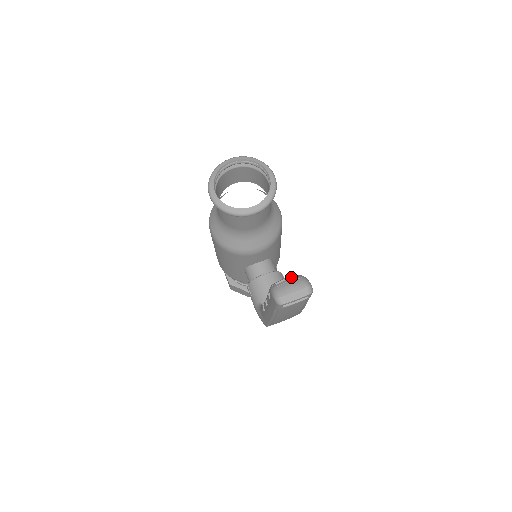
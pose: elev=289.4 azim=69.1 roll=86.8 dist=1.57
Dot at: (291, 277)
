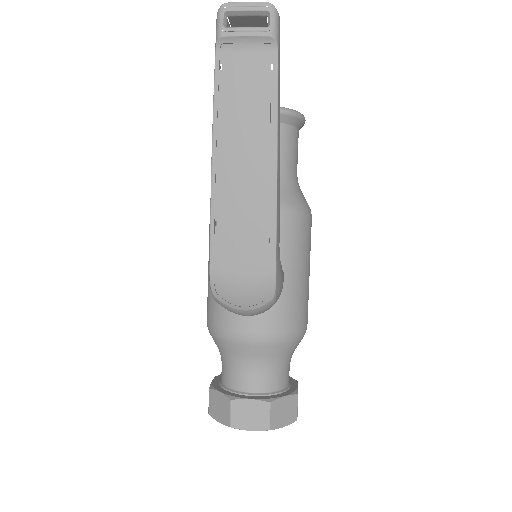
Dot at: occluded
